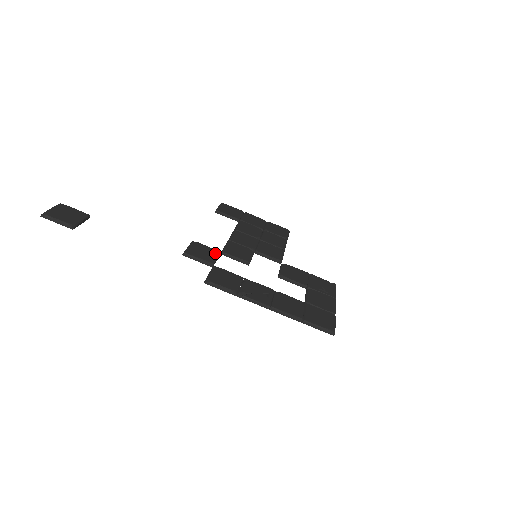
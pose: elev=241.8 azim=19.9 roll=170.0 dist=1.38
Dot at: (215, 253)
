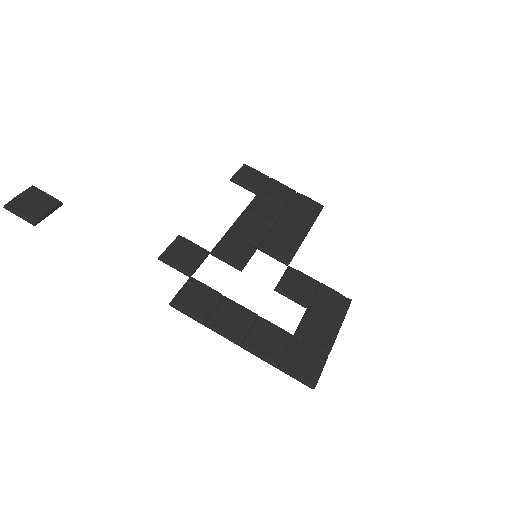
Dot at: (200, 255)
